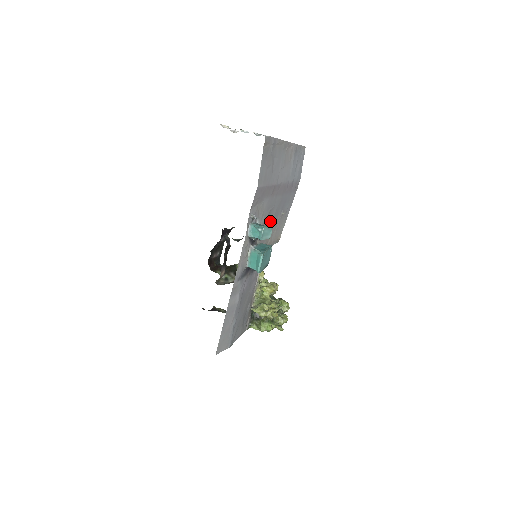
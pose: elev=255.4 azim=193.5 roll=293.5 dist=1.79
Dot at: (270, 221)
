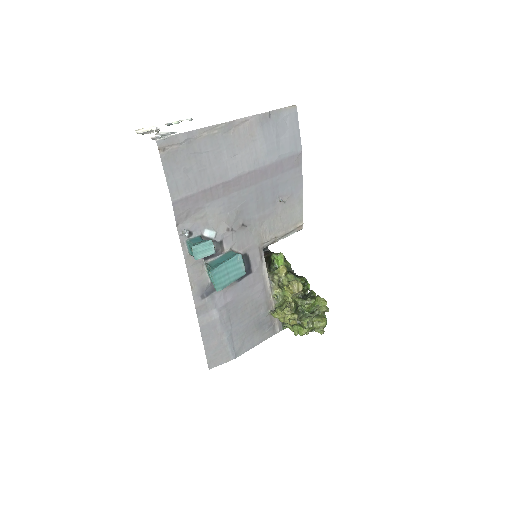
Dot at: (250, 218)
